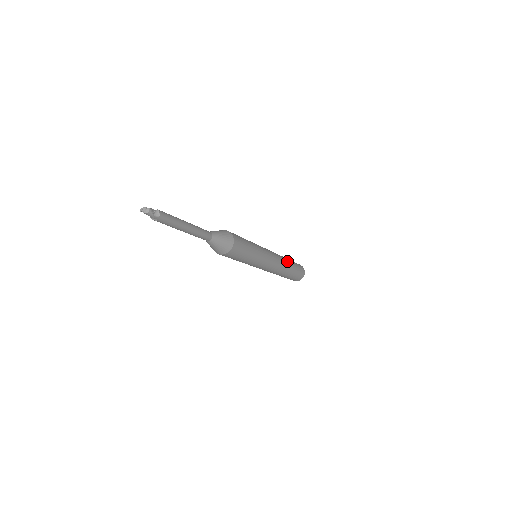
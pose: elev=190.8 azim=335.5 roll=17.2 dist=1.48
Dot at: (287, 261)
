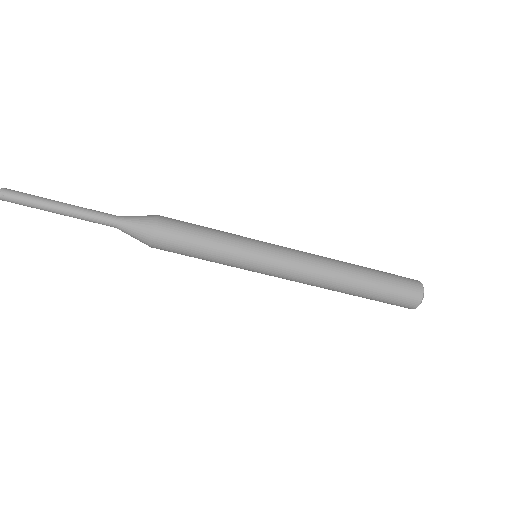
Dot at: occluded
